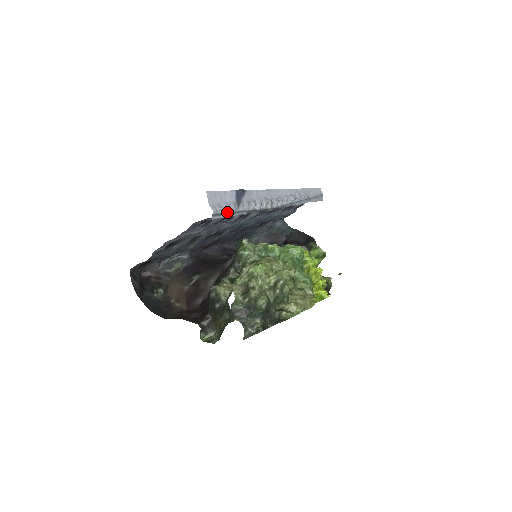
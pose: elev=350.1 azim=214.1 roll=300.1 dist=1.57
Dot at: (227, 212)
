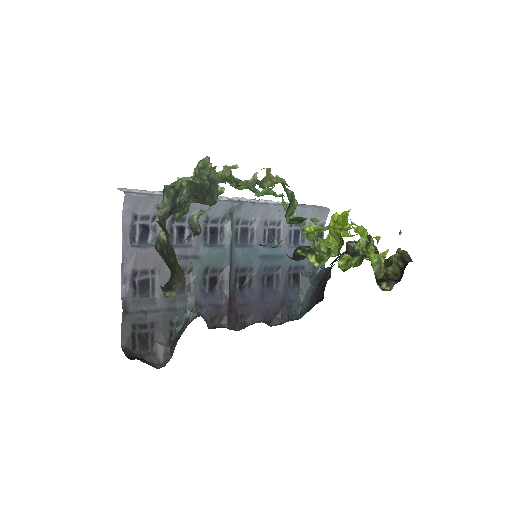
Dot at: (150, 194)
